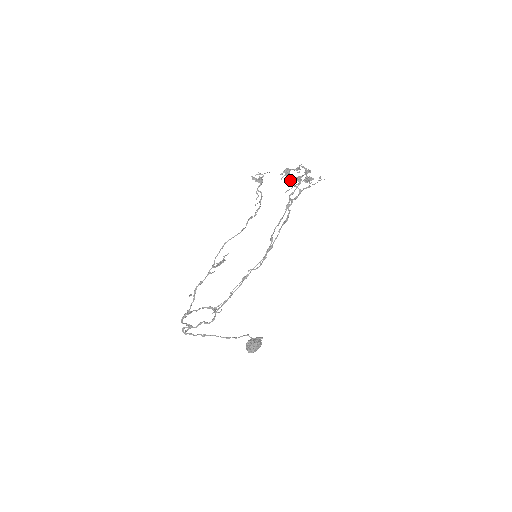
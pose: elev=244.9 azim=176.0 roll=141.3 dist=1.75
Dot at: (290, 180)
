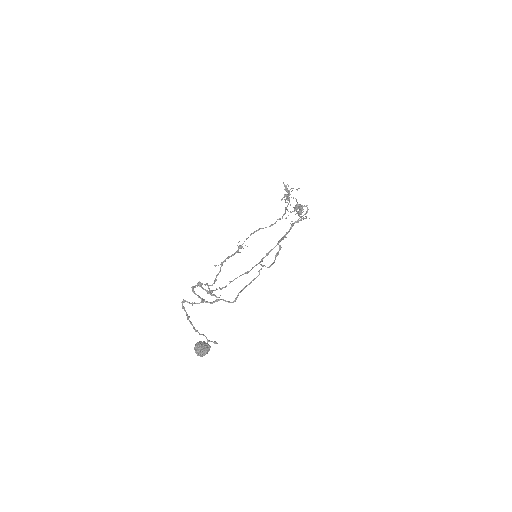
Dot at: (296, 205)
